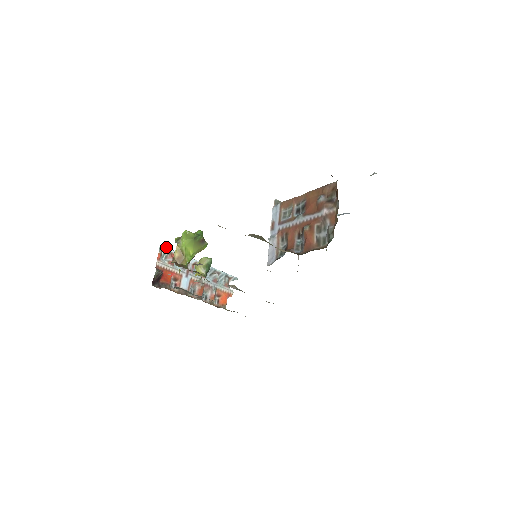
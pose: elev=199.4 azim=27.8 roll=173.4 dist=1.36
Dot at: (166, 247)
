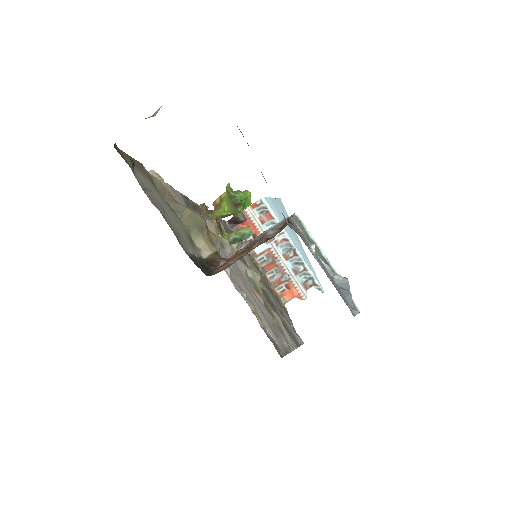
Dot at: (268, 203)
